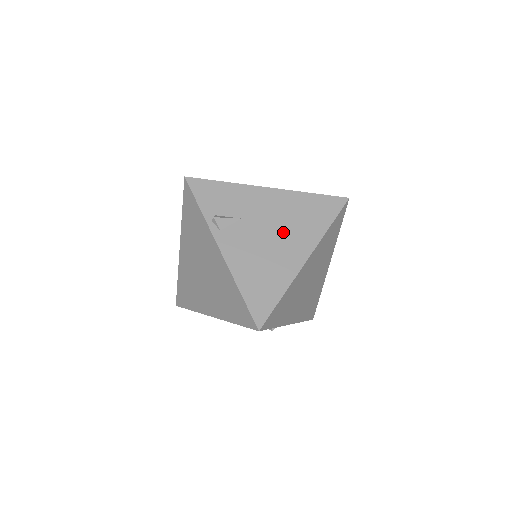
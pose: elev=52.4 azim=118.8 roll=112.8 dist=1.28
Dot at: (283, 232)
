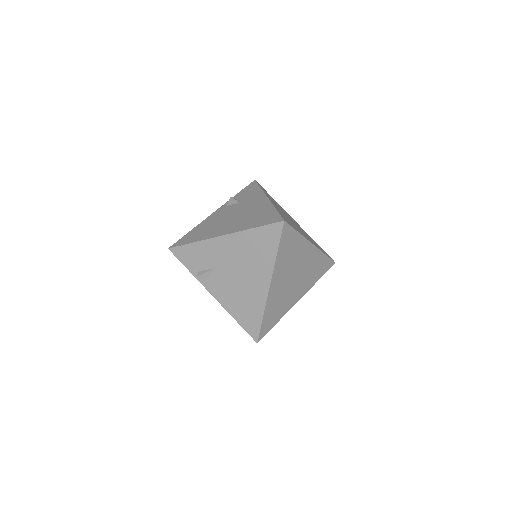
Dot at: (246, 269)
